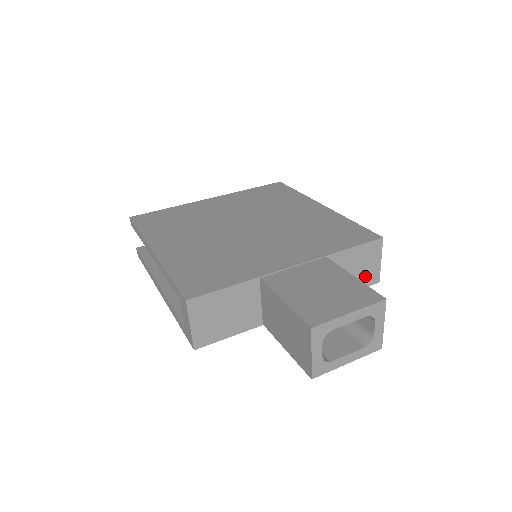
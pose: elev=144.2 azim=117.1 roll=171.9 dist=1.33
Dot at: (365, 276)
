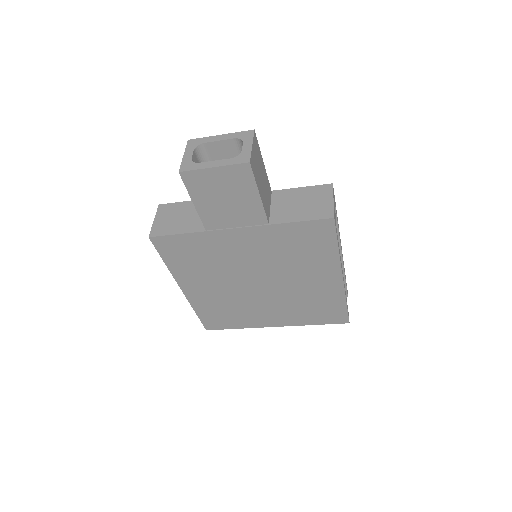
Dot at: (315, 210)
